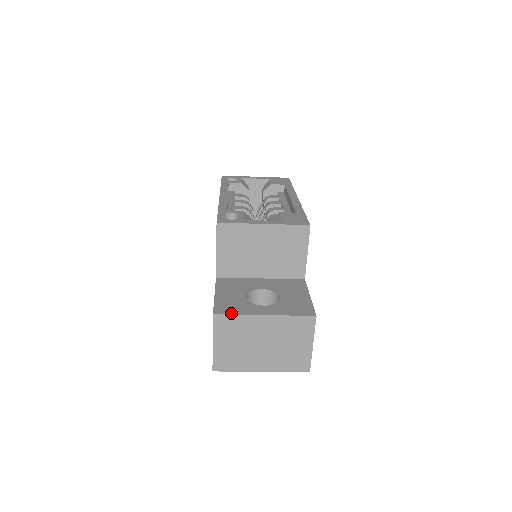
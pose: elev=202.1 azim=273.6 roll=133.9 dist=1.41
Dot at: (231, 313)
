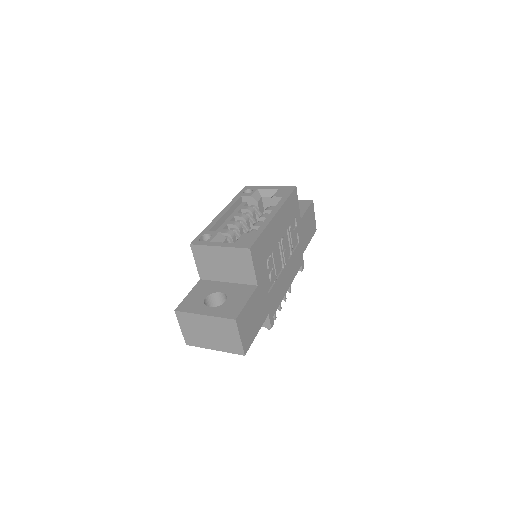
Dot at: (185, 311)
